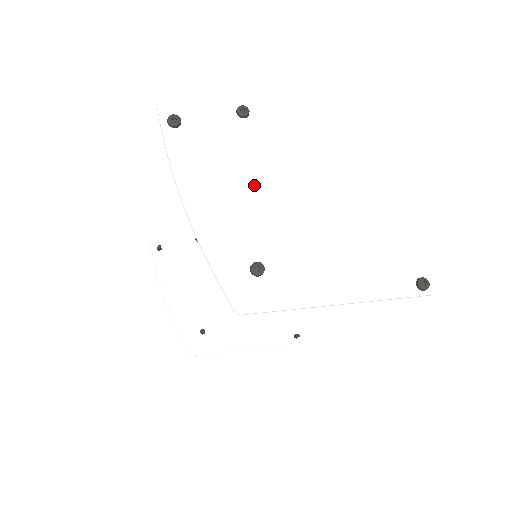
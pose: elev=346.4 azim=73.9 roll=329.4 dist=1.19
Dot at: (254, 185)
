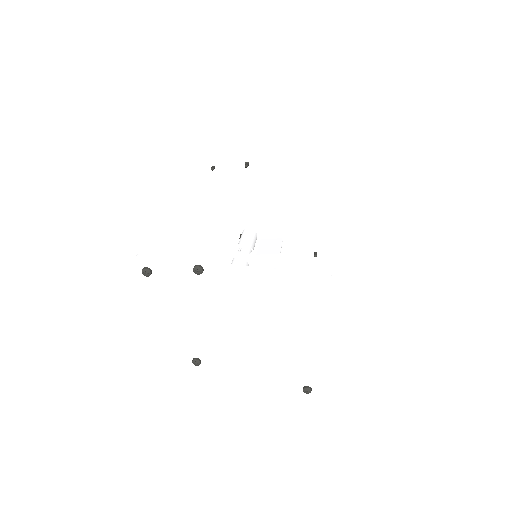
Dot at: (201, 318)
